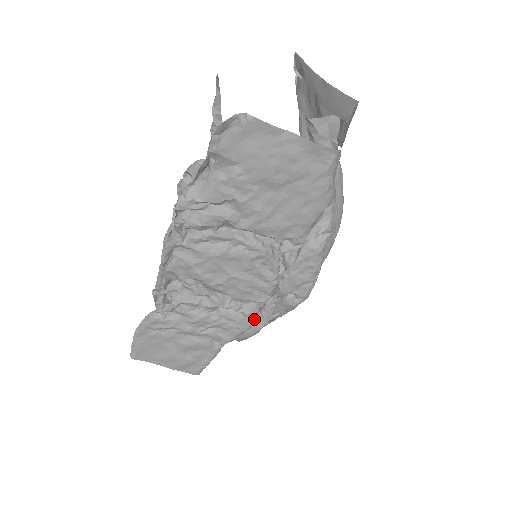
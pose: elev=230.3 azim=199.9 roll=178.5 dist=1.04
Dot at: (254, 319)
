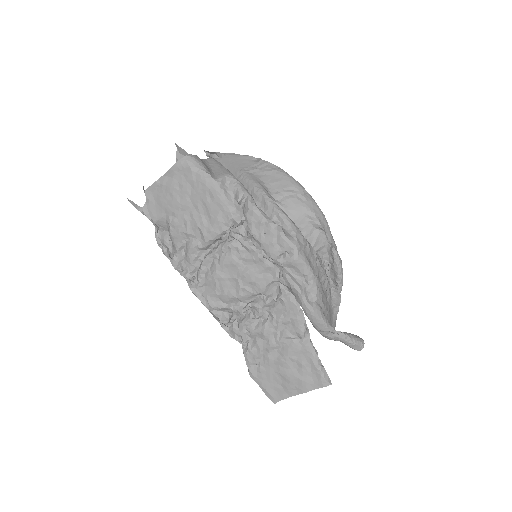
Dot at: (291, 296)
